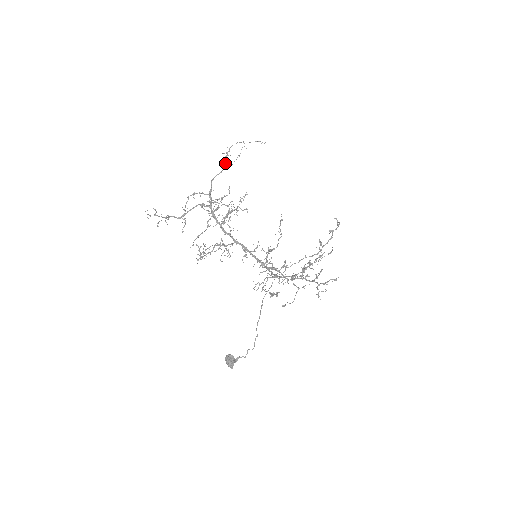
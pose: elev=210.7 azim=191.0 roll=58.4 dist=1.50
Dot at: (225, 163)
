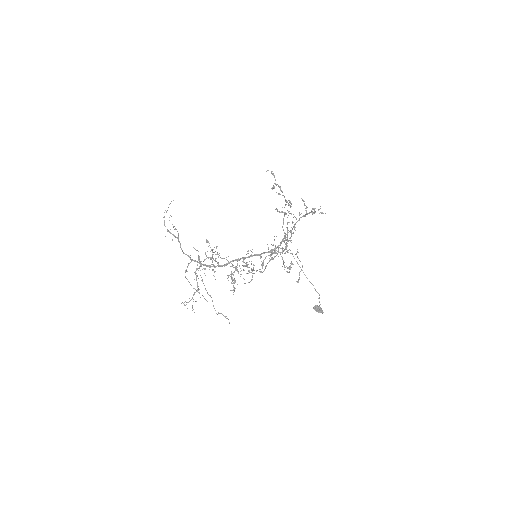
Dot at: (175, 237)
